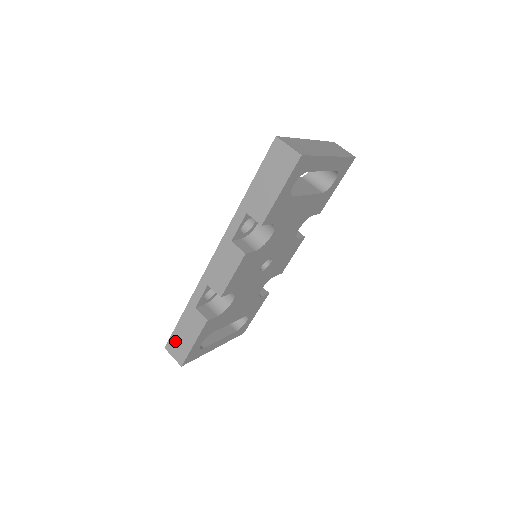
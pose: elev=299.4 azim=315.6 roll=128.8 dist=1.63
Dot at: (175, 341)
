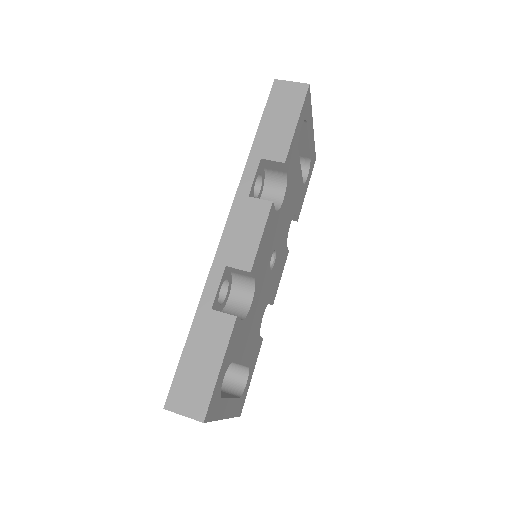
Dot at: (183, 383)
